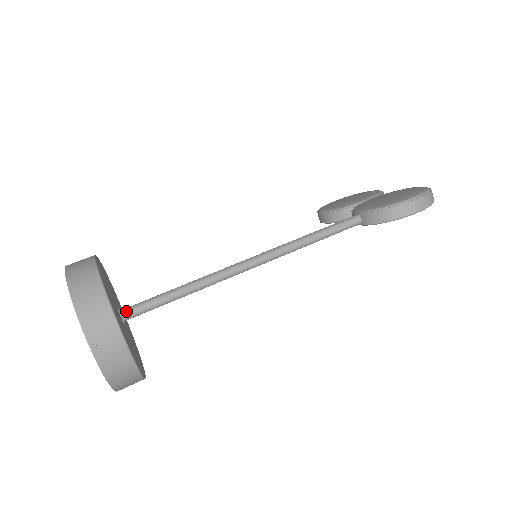
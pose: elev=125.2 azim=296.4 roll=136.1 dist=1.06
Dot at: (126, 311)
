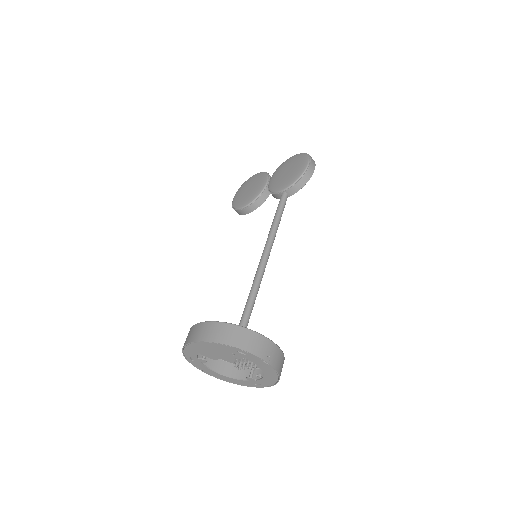
Dot at: occluded
